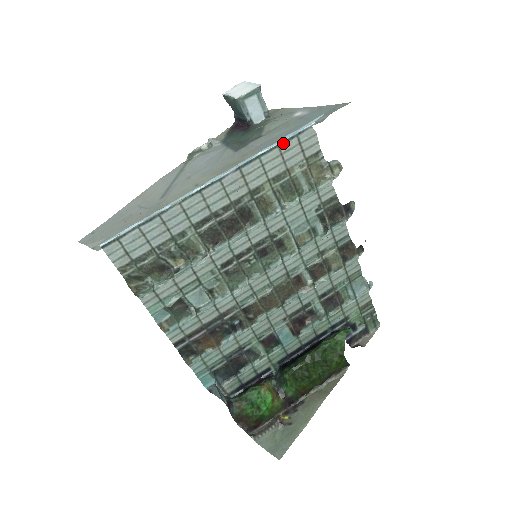
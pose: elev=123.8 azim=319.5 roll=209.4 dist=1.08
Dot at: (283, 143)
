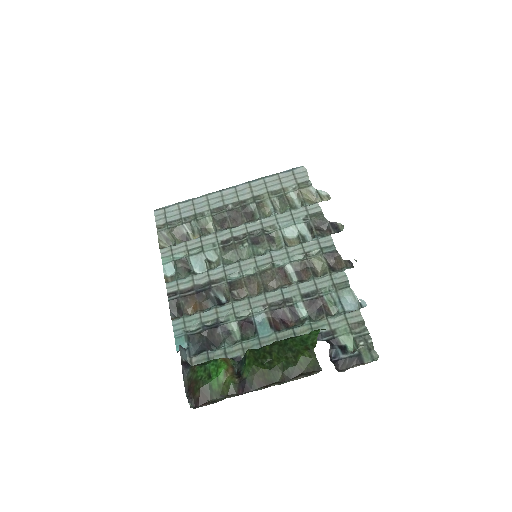
Dot at: (282, 173)
